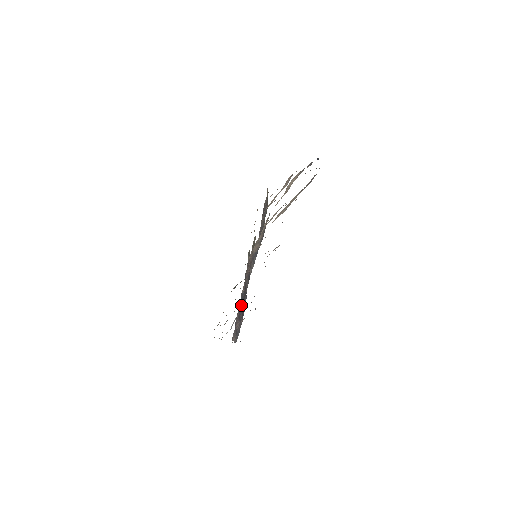
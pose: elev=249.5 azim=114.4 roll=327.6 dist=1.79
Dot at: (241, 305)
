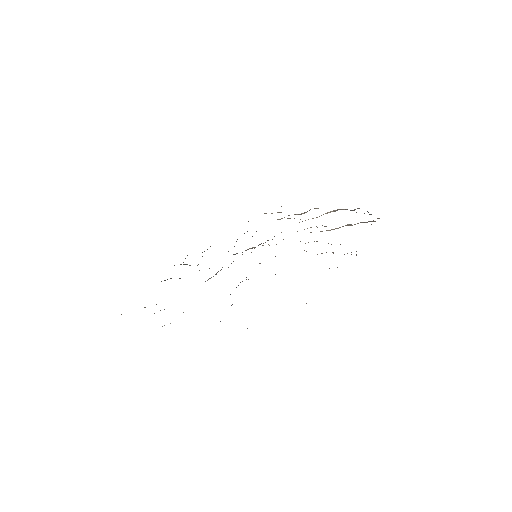
Dot at: occluded
